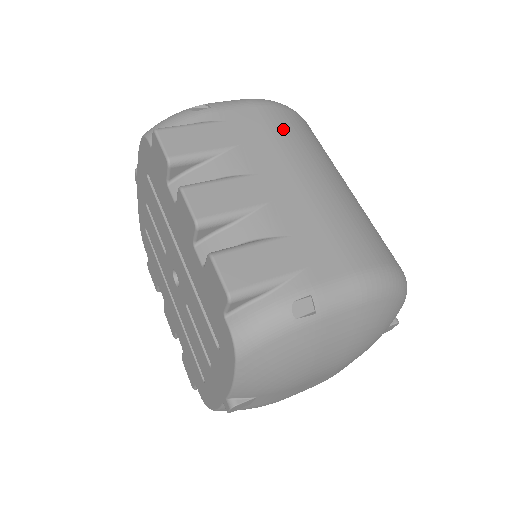
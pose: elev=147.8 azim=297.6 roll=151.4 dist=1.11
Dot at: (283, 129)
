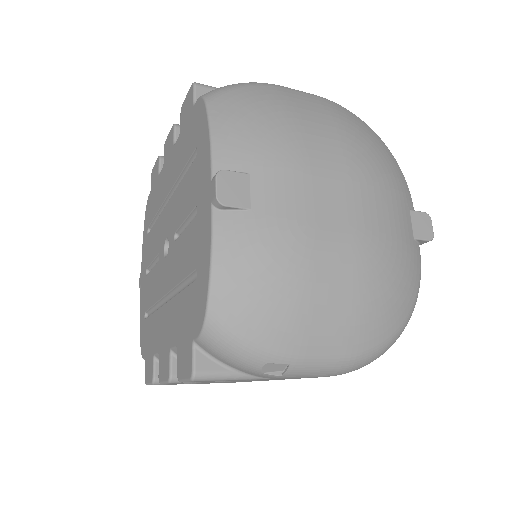
Dot at: occluded
